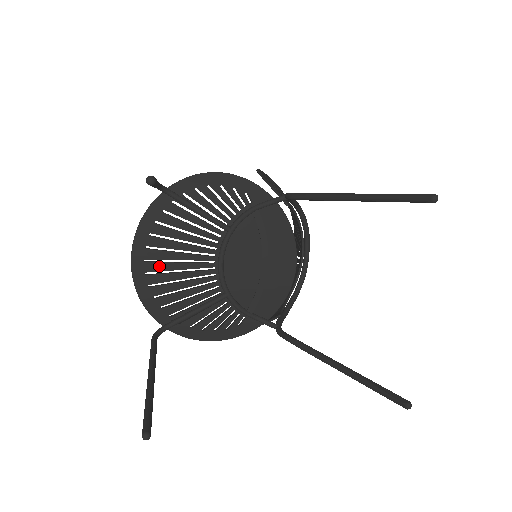
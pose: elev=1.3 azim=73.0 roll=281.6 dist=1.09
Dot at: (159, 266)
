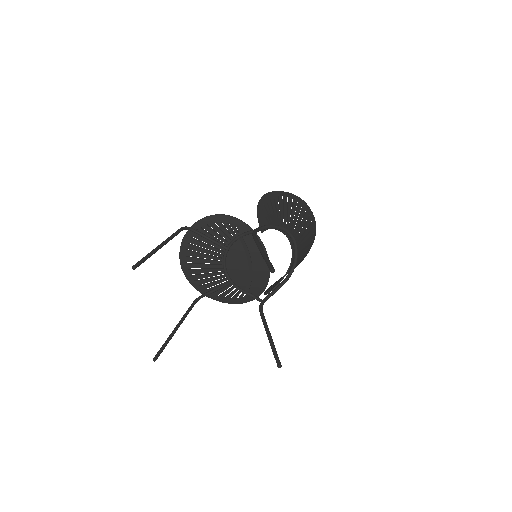
Dot at: (194, 266)
